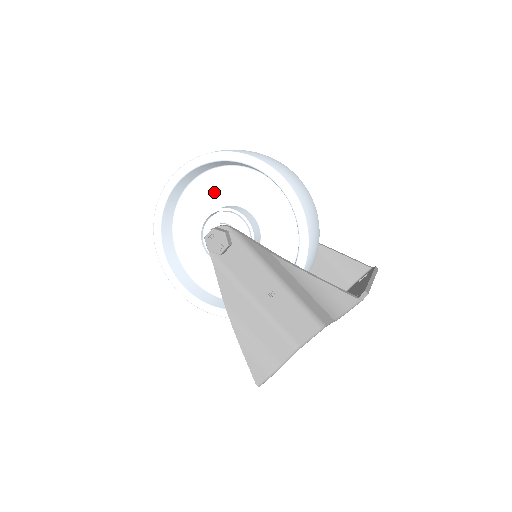
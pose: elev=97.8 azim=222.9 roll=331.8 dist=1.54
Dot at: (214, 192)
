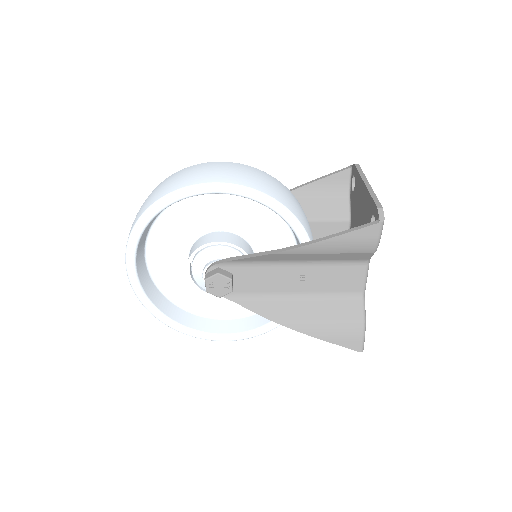
Dot at: (171, 244)
